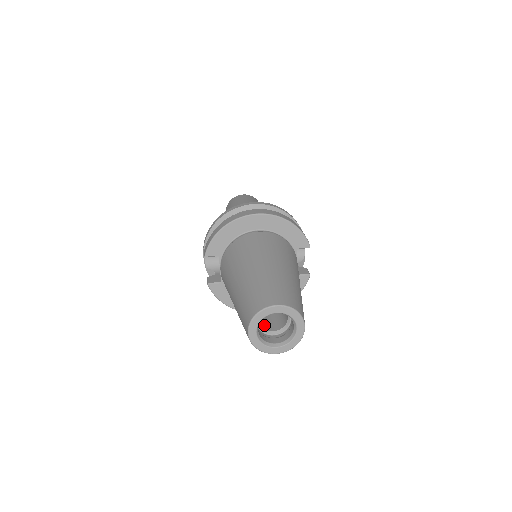
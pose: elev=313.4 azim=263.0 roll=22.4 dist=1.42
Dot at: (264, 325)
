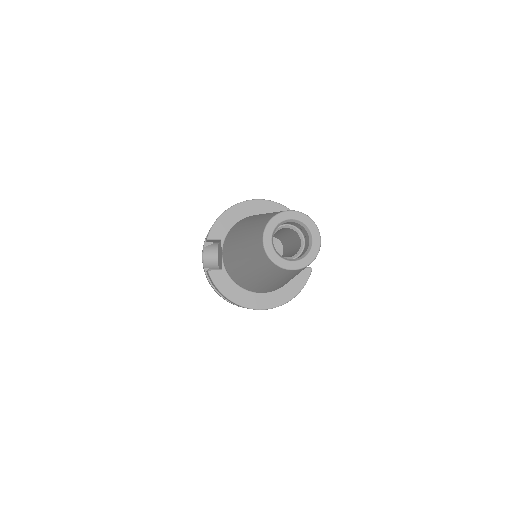
Dot at: occluded
